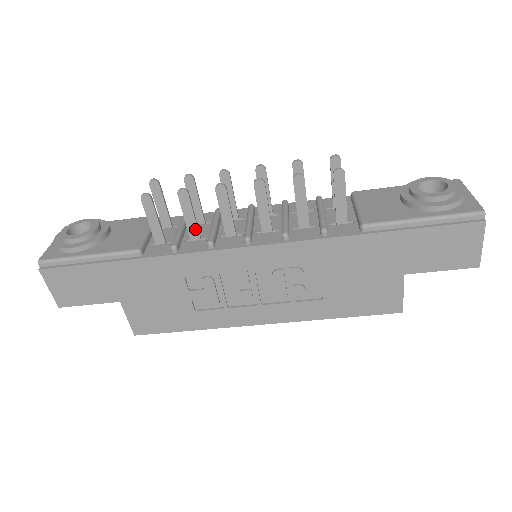
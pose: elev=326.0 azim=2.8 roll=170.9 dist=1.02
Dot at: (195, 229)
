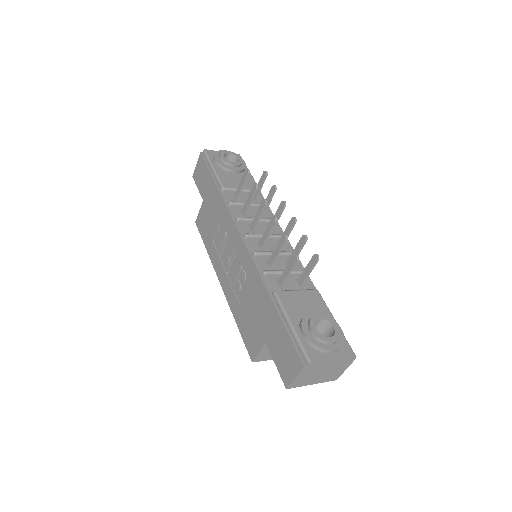
Dot at: (246, 208)
